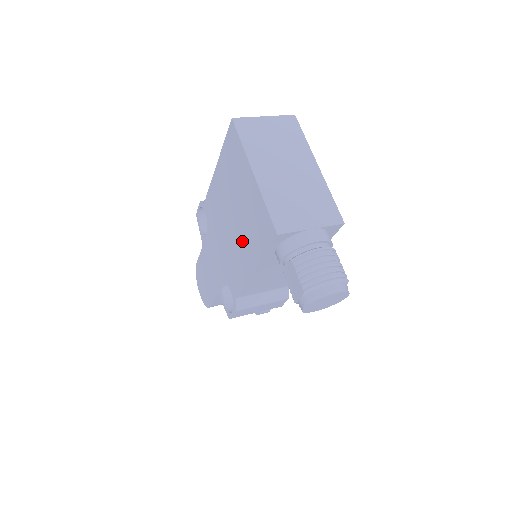
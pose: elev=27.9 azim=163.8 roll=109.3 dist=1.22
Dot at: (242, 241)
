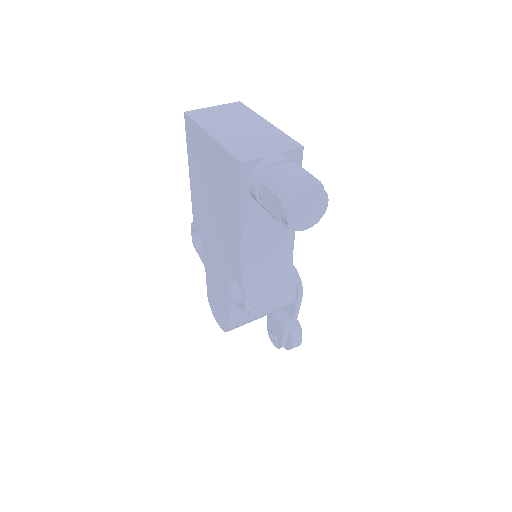
Dot at: (224, 212)
